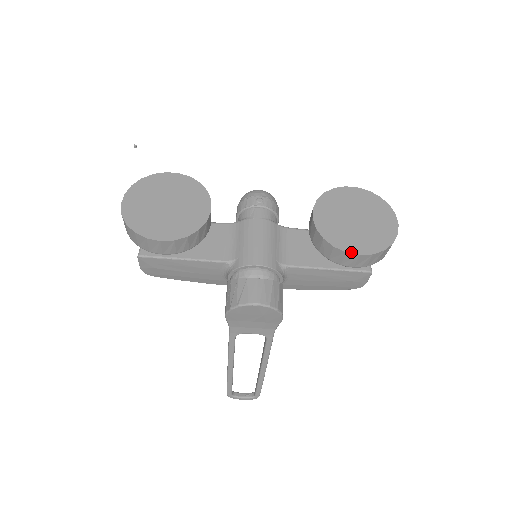
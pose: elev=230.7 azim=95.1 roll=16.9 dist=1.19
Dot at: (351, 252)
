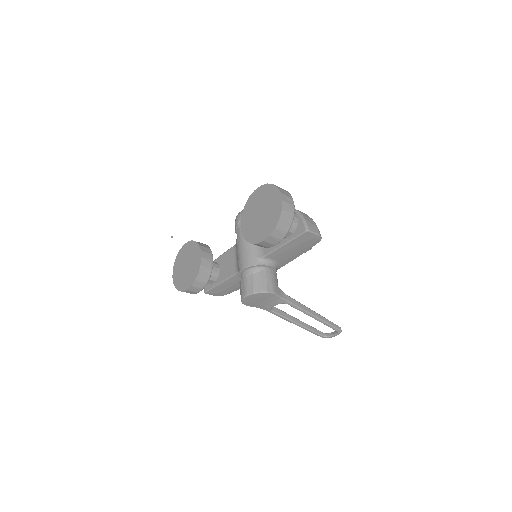
Dot at: (259, 242)
